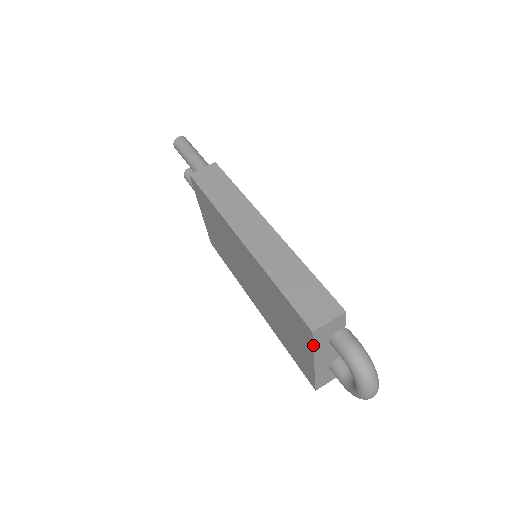
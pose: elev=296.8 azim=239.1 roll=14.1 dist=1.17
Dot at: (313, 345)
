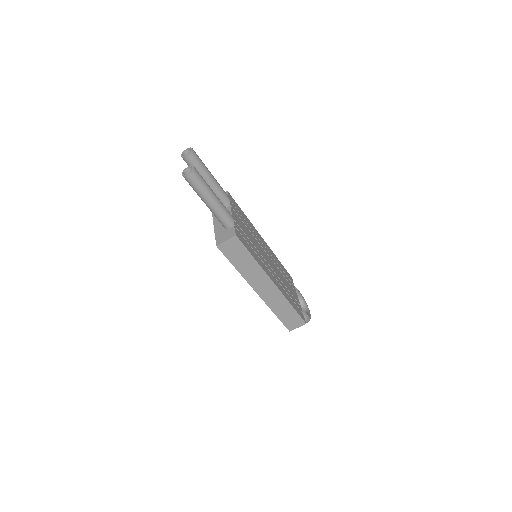
Dot at: occluded
